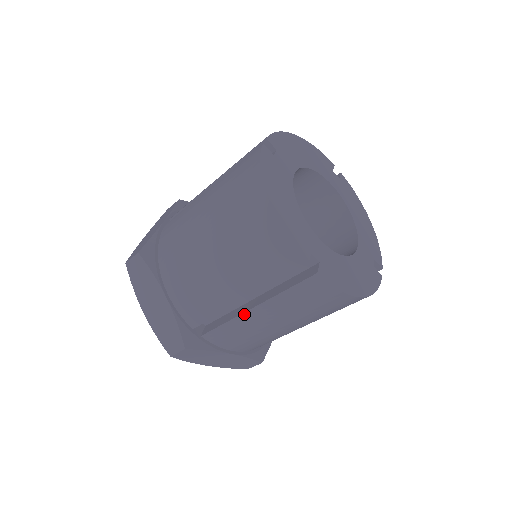
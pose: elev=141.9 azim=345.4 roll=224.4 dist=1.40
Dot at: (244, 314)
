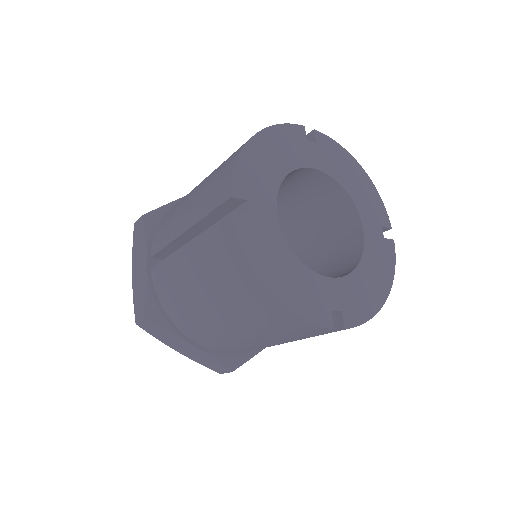
Dot at: occluded
